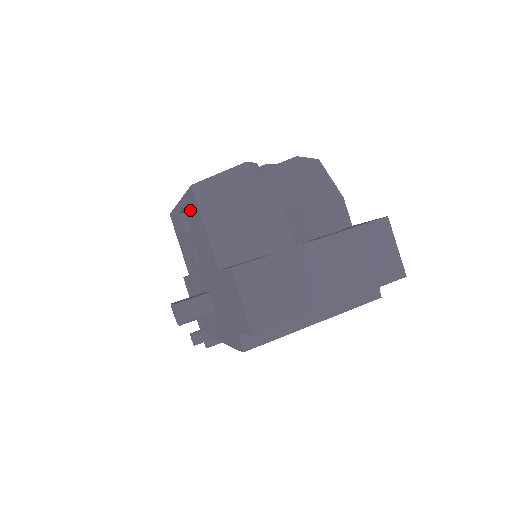
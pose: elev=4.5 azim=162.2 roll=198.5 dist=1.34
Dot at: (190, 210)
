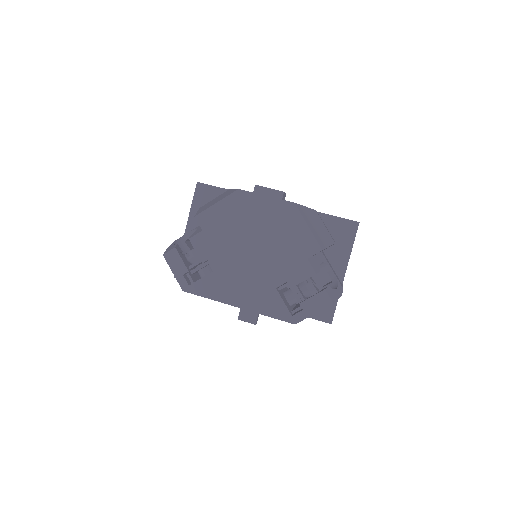
Dot at: occluded
